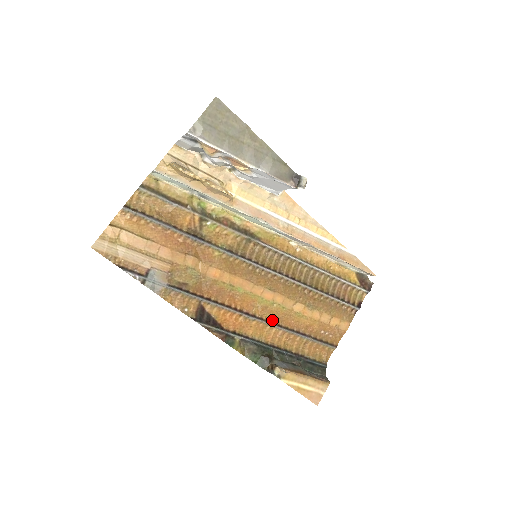
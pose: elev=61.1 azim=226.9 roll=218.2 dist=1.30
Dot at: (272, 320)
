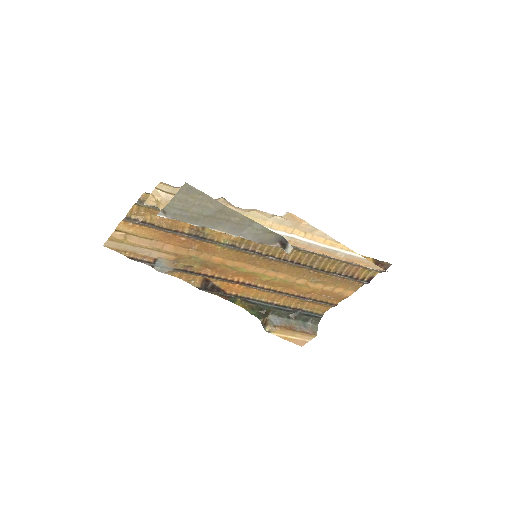
Dot at: (273, 288)
